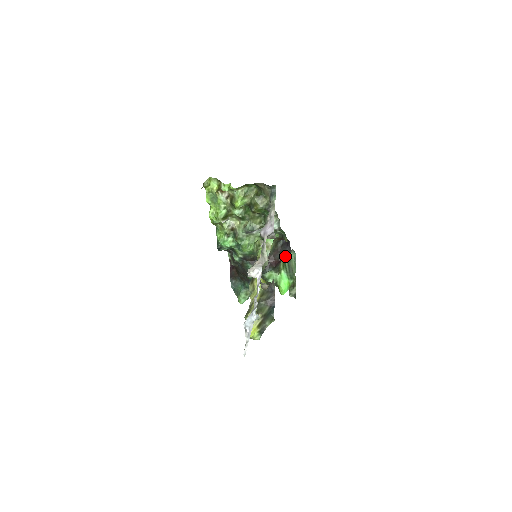
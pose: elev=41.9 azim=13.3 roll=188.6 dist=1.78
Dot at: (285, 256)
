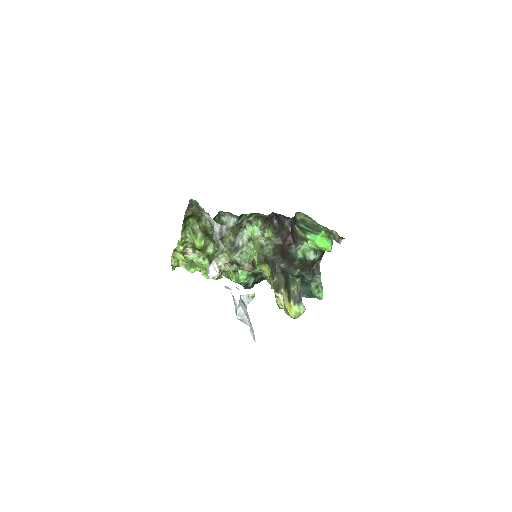
Dot at: (289, 225)
